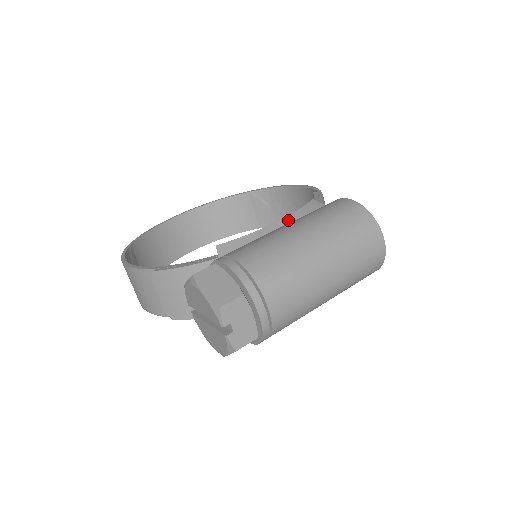
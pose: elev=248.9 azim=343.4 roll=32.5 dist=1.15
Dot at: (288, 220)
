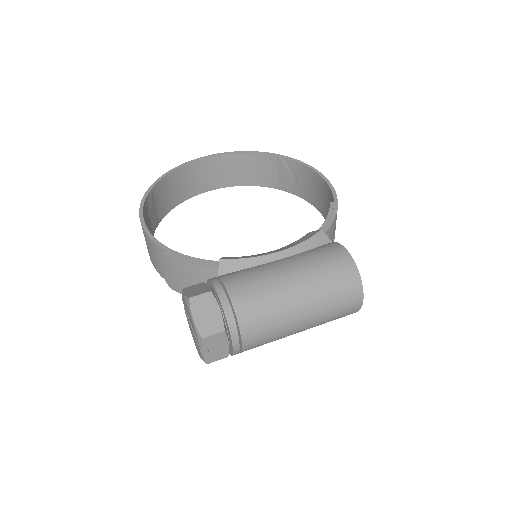
Dot at: (290, 252)
